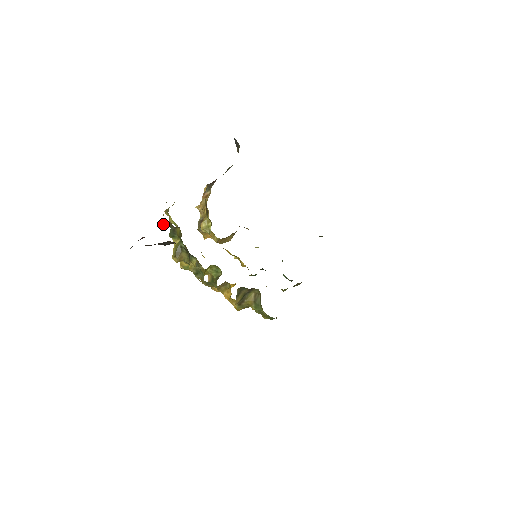
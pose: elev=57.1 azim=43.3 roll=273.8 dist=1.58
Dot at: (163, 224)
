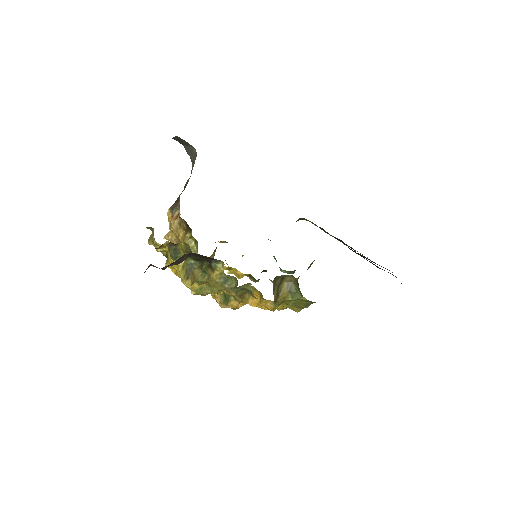
Dot at: (160, 248)
